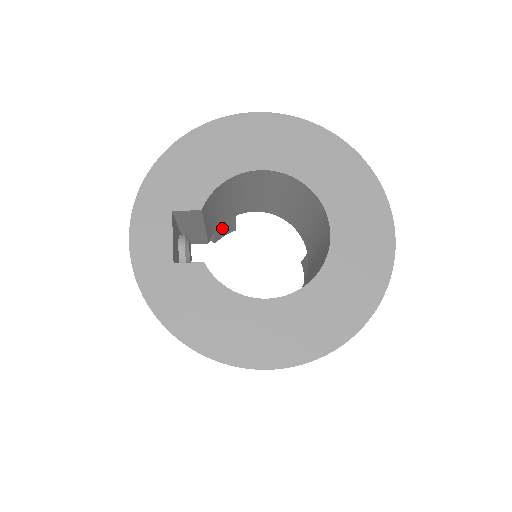
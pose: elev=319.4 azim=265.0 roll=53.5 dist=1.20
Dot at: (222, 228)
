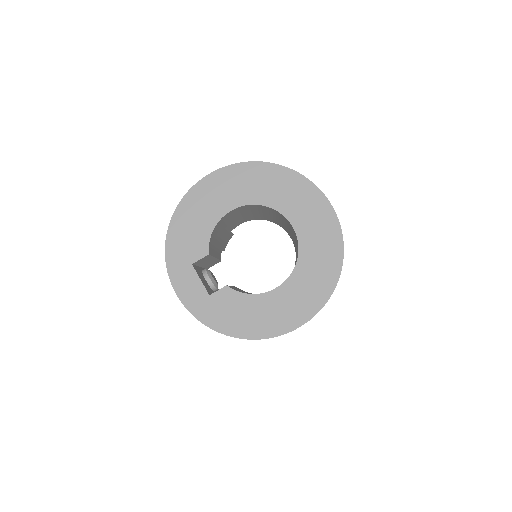
Dot at: occluded
